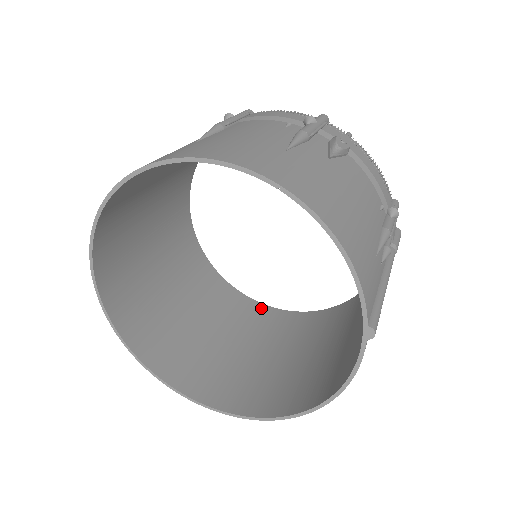
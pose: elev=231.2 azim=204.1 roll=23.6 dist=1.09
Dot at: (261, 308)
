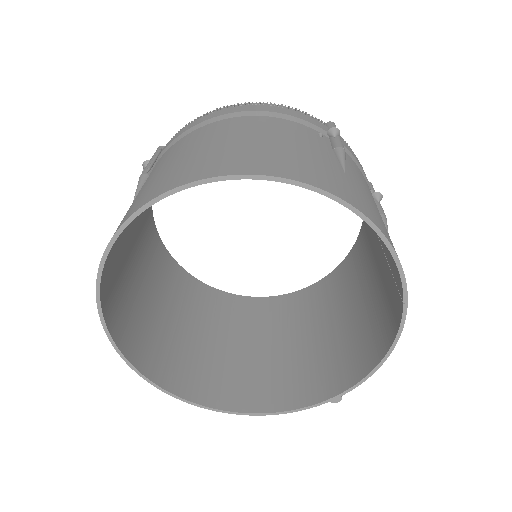
Dot at: (165, 254)
